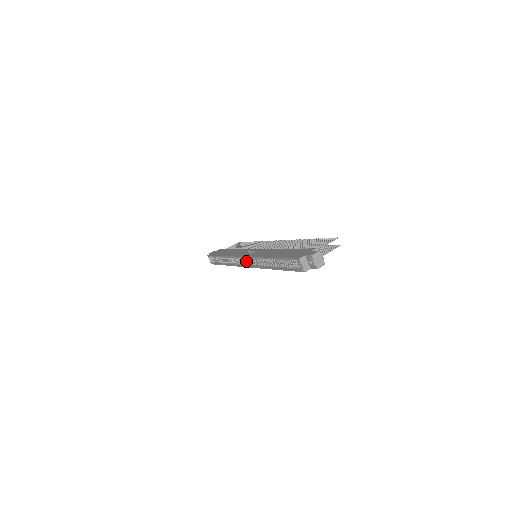
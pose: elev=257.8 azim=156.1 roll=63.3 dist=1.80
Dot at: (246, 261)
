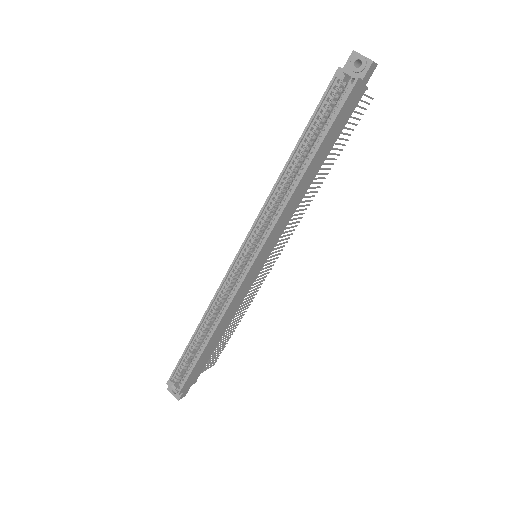
Dot at: (244, 265)
